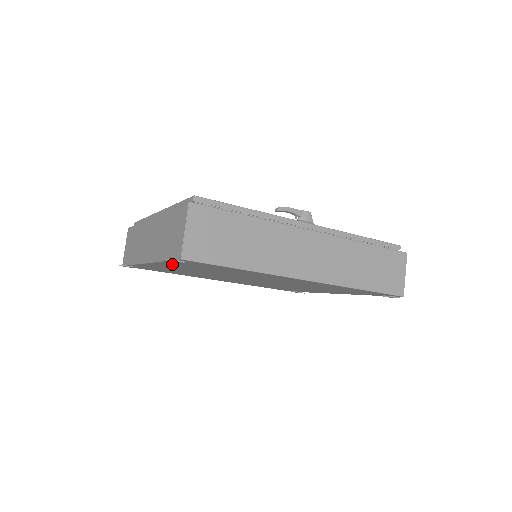
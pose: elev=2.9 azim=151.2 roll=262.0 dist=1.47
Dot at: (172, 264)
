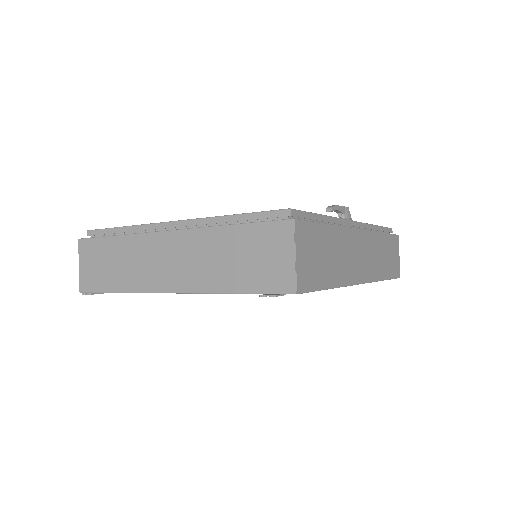
Dot at: occluded
